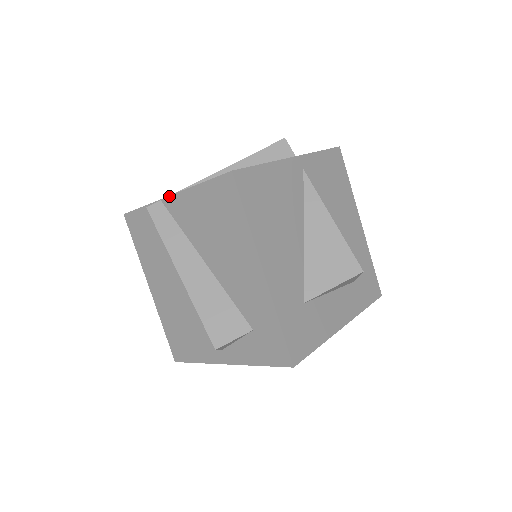
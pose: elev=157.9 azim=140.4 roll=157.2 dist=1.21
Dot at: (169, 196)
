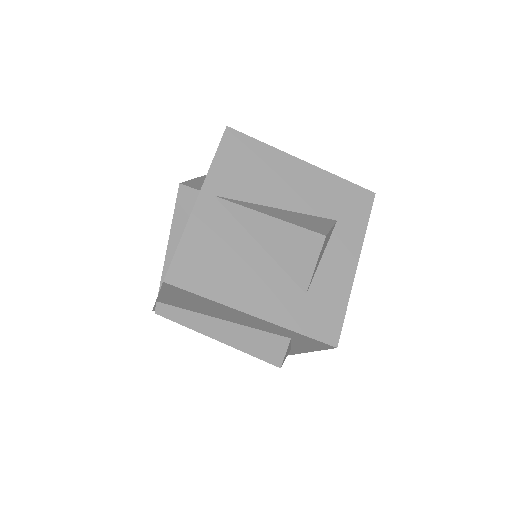
Dot at: (157, 299)
